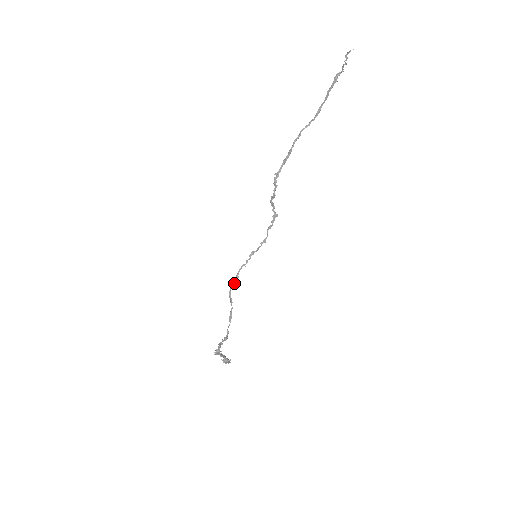
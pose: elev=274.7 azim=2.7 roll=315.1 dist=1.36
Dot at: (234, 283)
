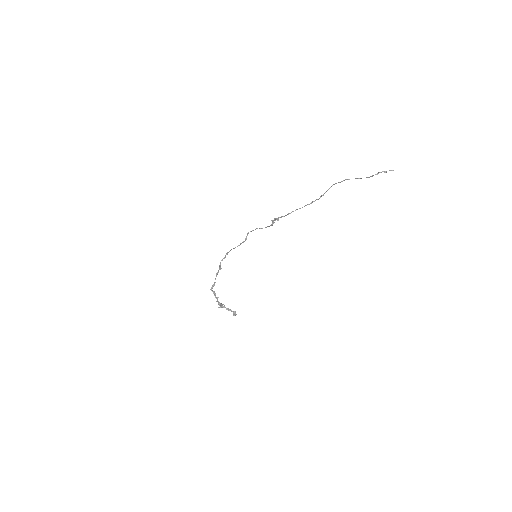
Dot at: occluded
